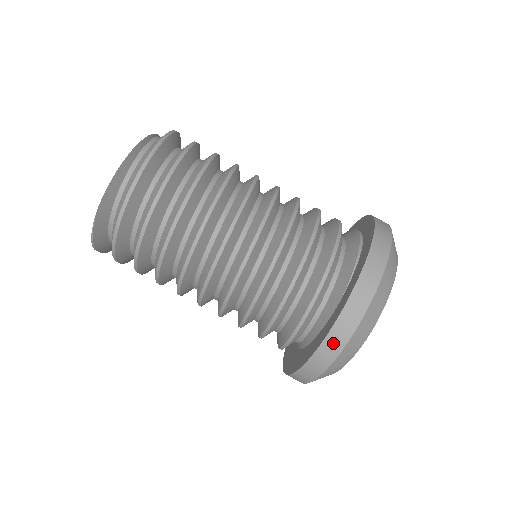
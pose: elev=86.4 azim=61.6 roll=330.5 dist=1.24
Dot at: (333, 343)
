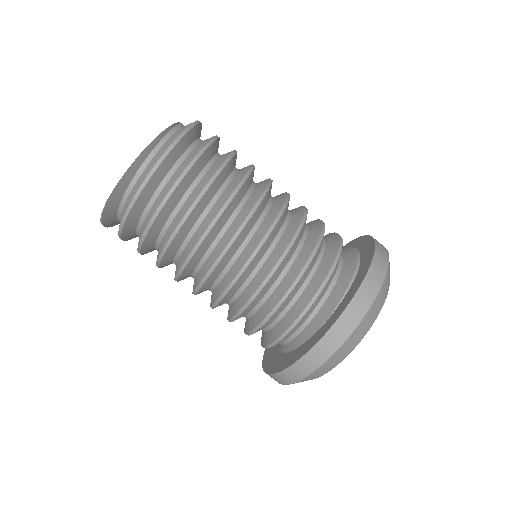
Dot at: (304, 366)
